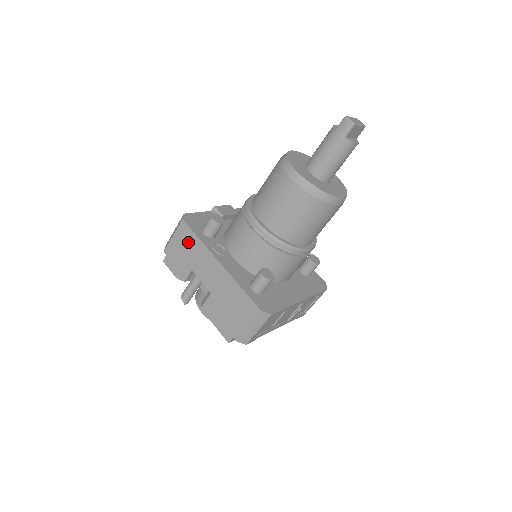
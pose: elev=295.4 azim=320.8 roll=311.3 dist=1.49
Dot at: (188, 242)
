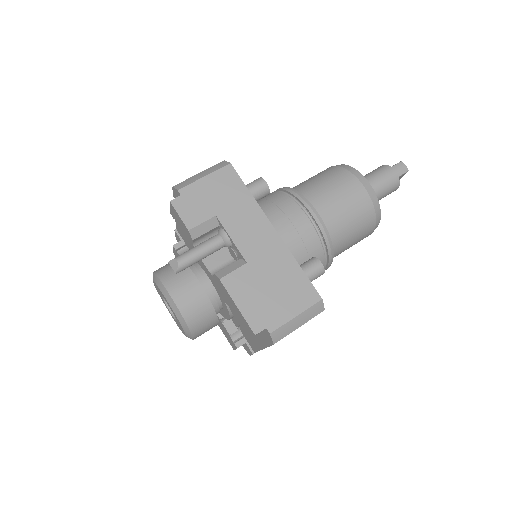
Dot at: (230, 191)
